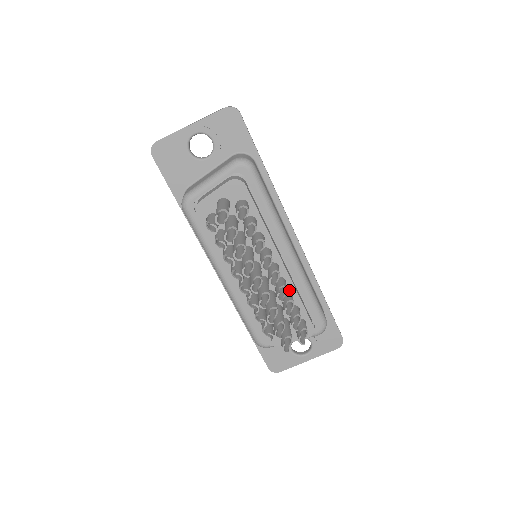
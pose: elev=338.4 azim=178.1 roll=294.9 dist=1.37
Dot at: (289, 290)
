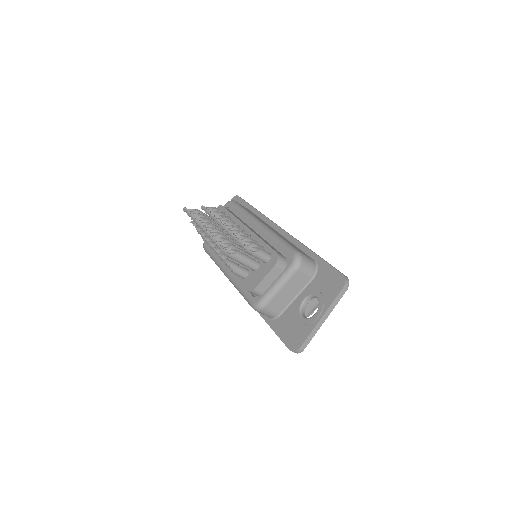
Dot at: occluded
